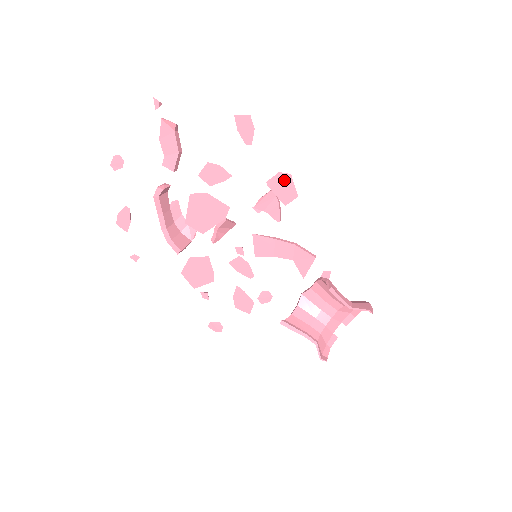
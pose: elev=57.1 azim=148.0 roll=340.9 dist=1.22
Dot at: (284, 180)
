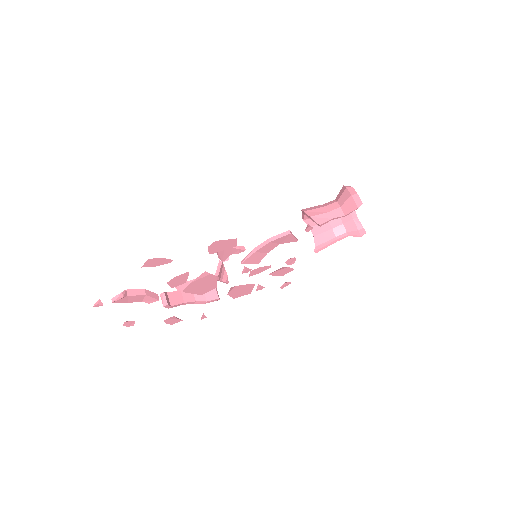
Dot at: (216, 245)
